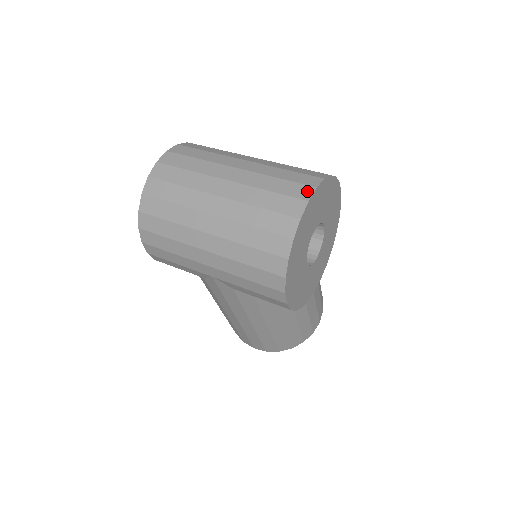
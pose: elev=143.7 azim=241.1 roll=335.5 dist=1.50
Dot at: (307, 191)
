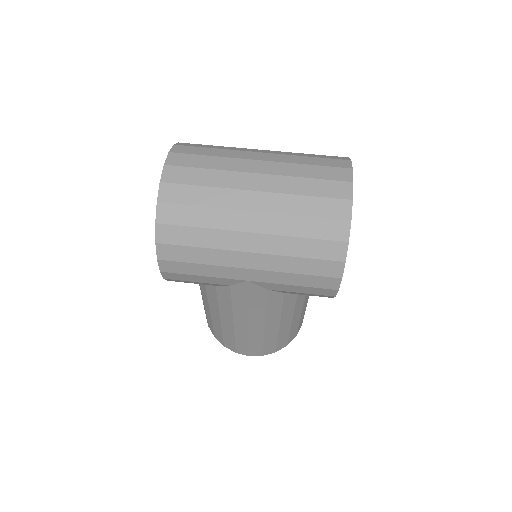
Dot at: (346, 173)
